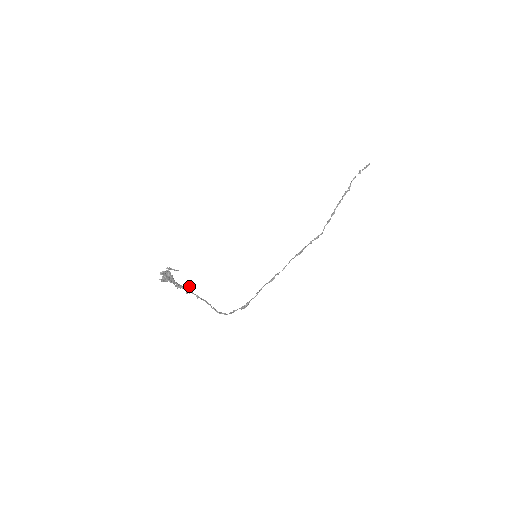
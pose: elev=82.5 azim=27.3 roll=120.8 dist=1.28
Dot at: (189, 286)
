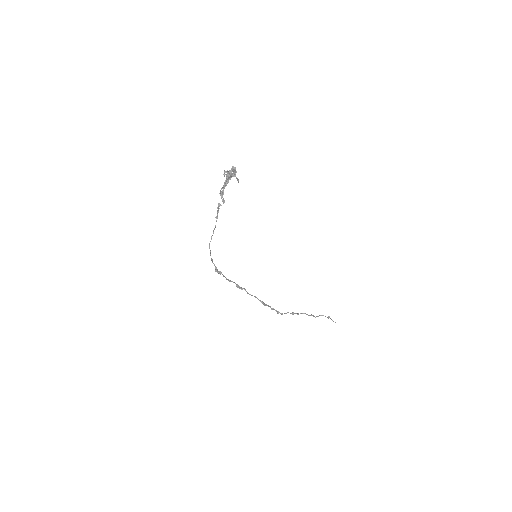
Dot at: occluded
